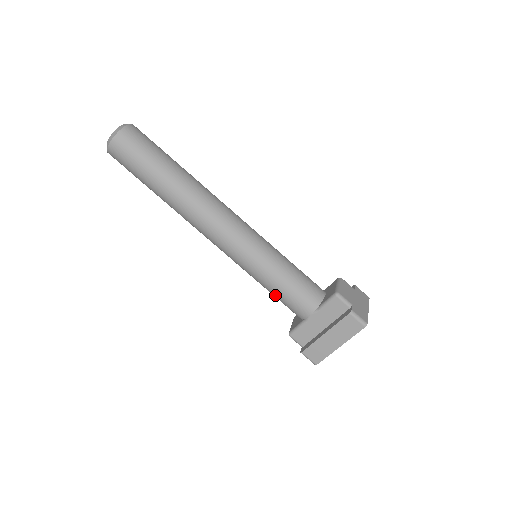
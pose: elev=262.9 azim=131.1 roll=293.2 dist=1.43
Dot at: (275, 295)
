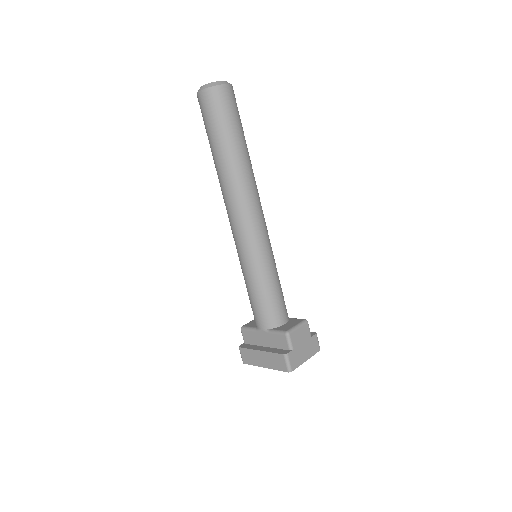
Dot at: (248, 295)
